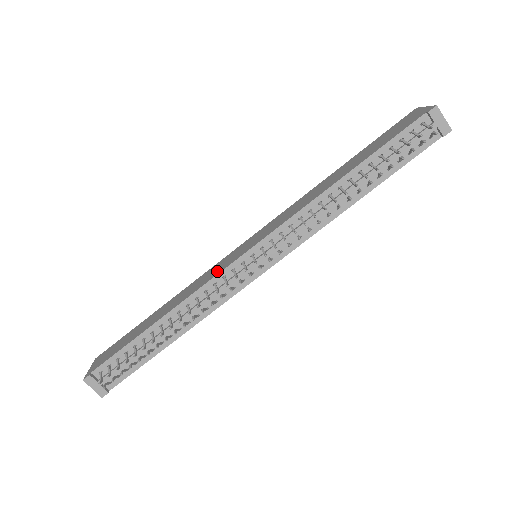
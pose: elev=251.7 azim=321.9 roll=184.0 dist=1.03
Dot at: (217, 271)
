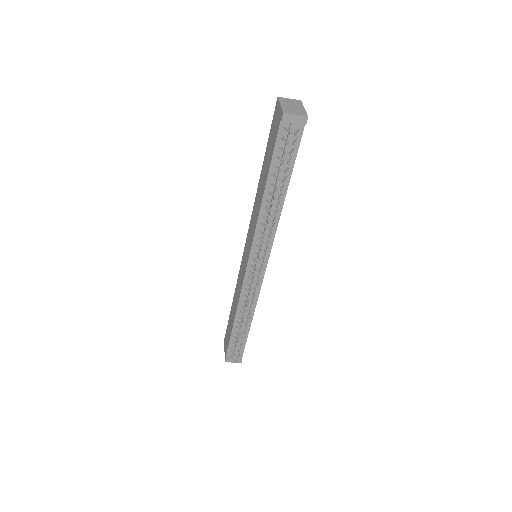
Dot at: (242, 280)
